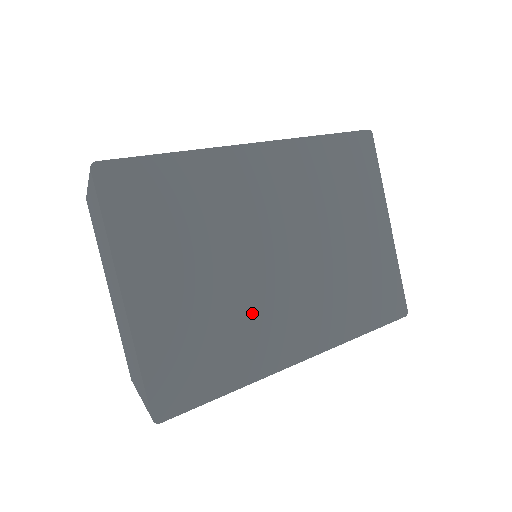
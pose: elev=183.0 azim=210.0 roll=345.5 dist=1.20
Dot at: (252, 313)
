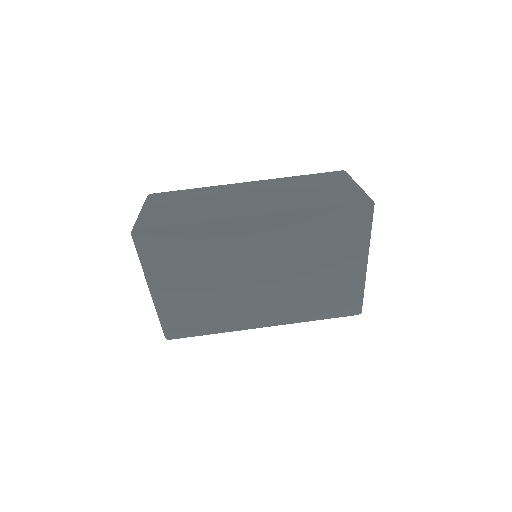
Dot at: (232, 304)
